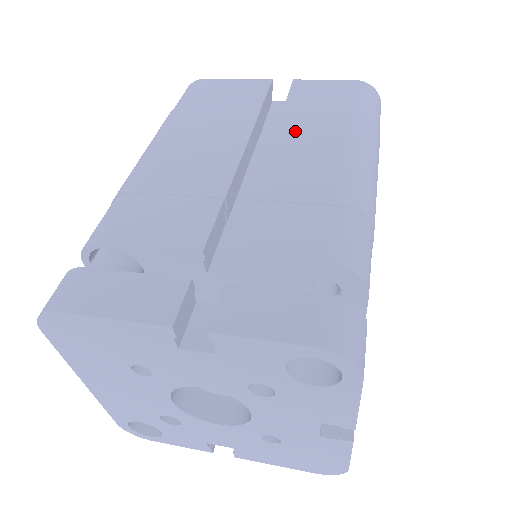
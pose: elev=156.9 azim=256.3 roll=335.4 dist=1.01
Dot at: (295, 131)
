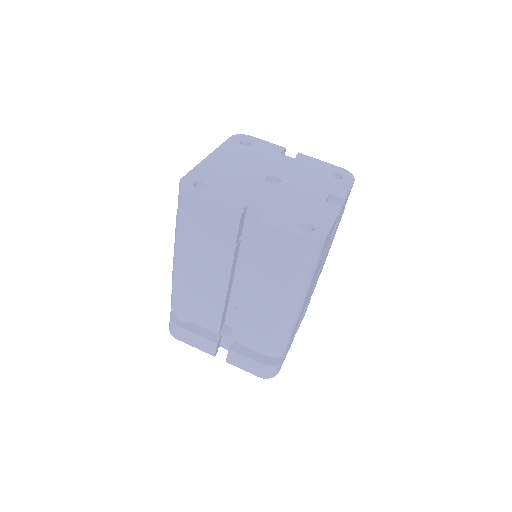
Dot at: (256, 280)
